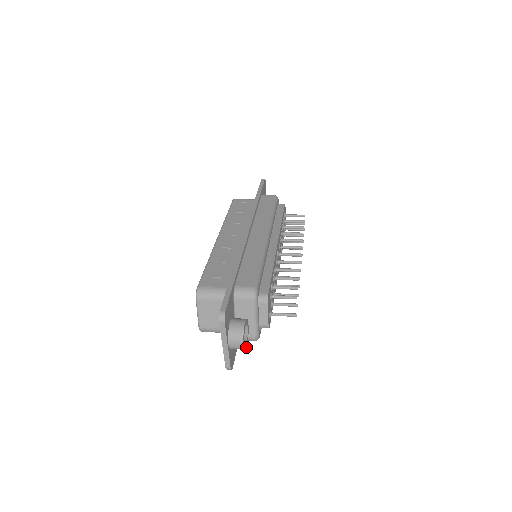
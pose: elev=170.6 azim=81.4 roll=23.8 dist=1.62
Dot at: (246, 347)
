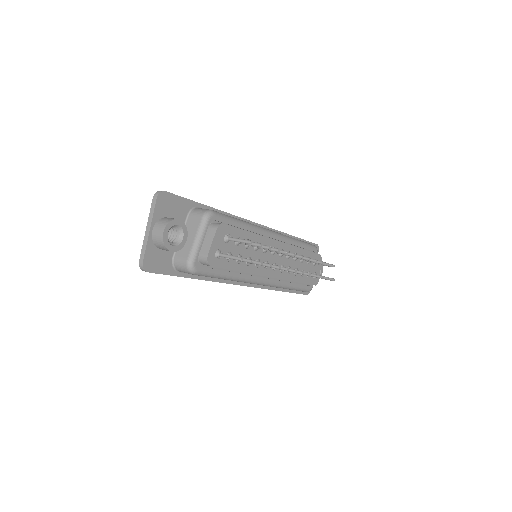
Dot at: (169, 250)
